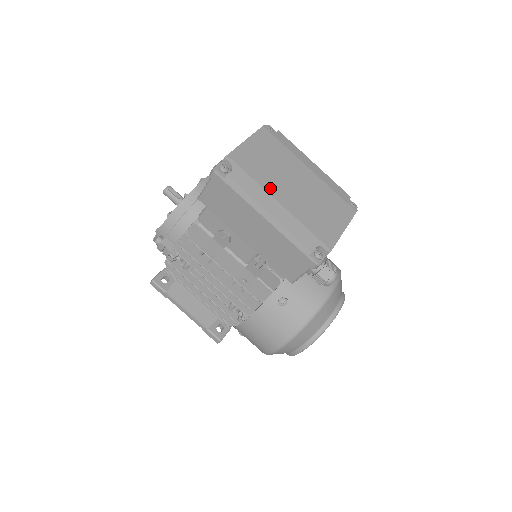
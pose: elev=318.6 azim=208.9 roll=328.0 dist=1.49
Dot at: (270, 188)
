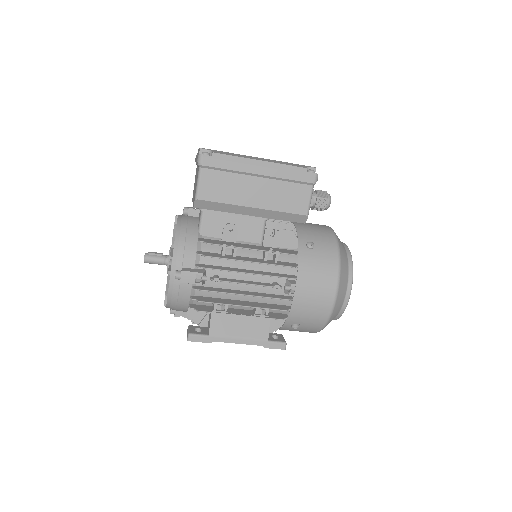
Dot at: occluded
